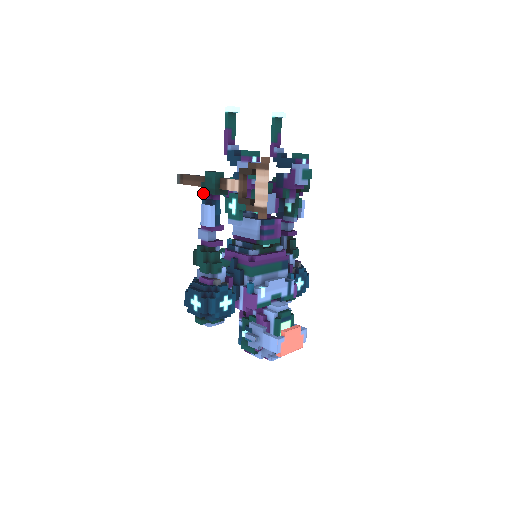
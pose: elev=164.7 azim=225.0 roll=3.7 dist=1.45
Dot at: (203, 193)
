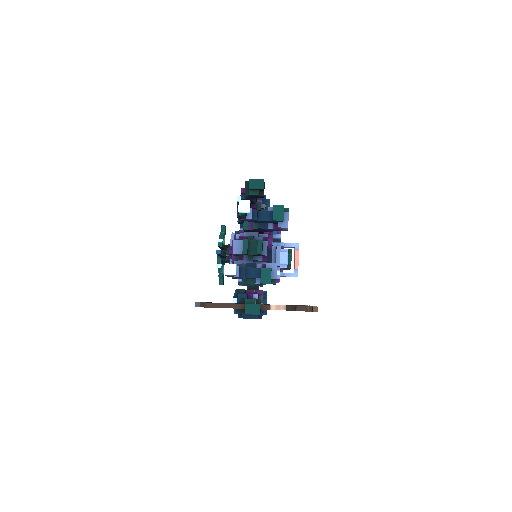
Dot at: occluded
